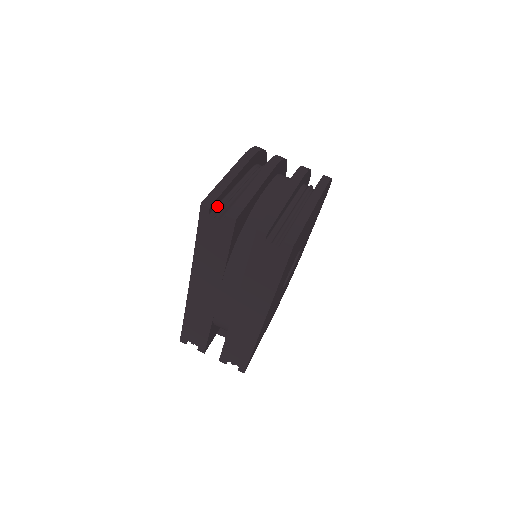
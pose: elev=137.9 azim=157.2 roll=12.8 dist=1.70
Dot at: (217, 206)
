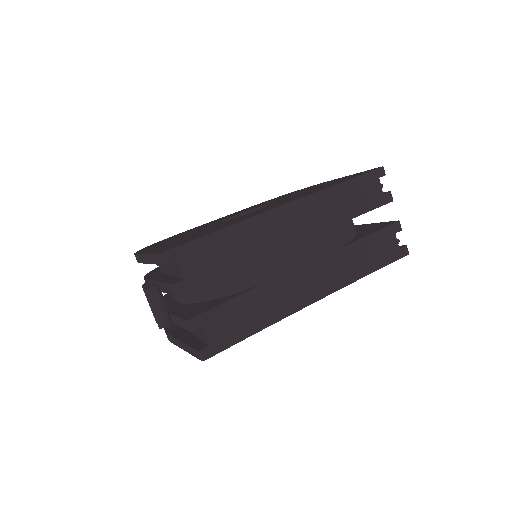
Dot at: occluded
